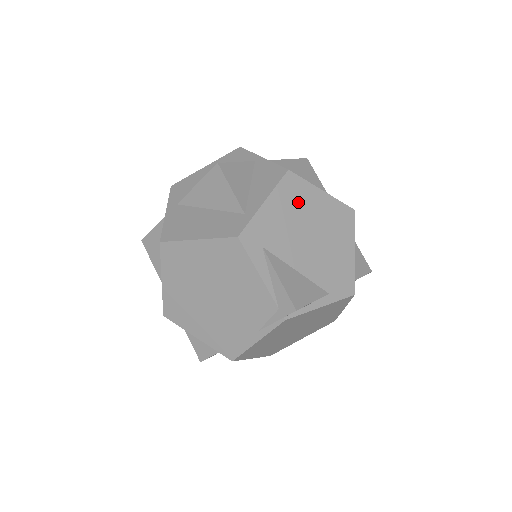
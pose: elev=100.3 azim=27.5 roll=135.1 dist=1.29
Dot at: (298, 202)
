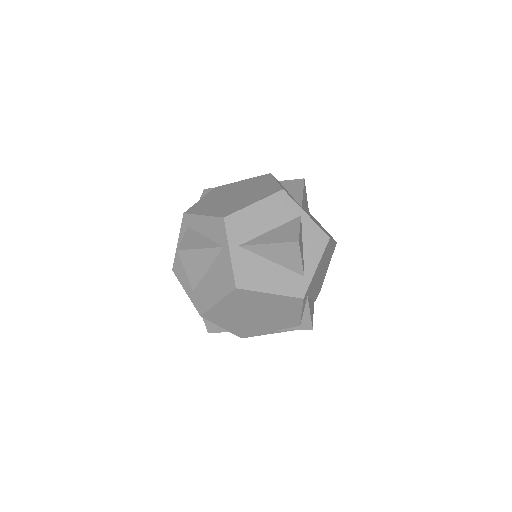
Dot at: (325, 256)
